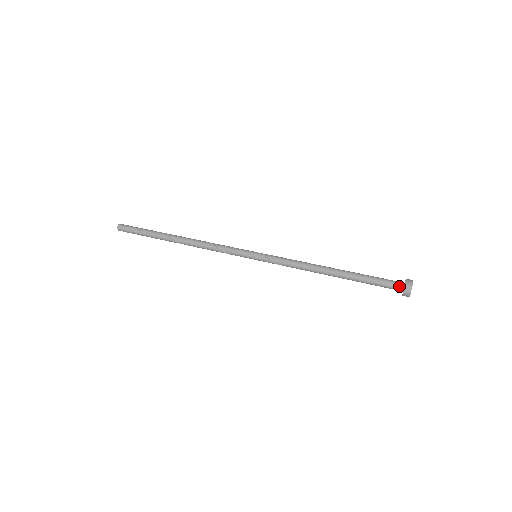
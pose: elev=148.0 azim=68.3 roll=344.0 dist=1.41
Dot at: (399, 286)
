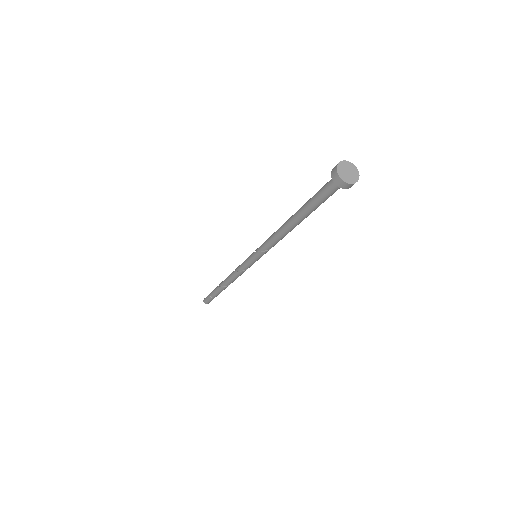
Dot at: (333, 181)
